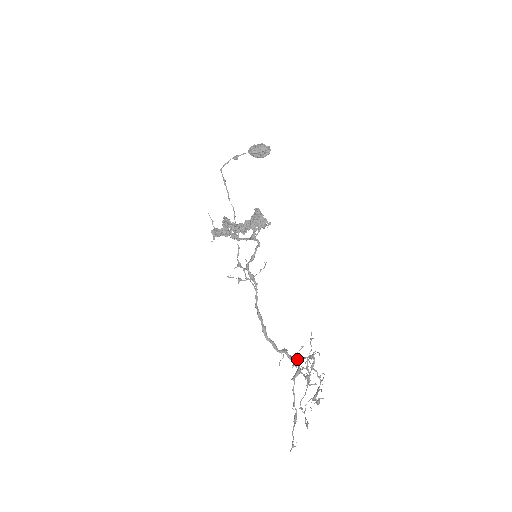
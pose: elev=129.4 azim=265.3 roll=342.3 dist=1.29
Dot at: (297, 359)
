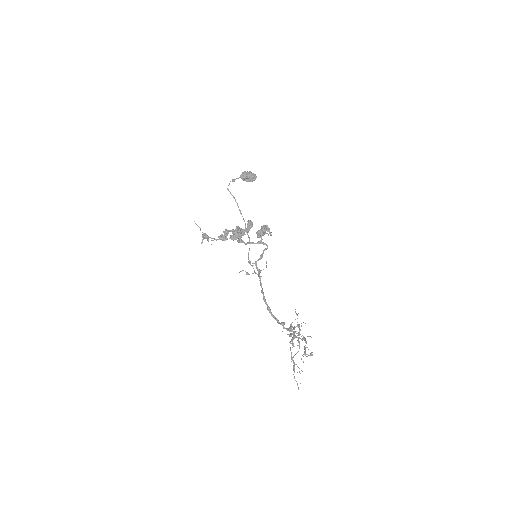
Dot at: occluded
